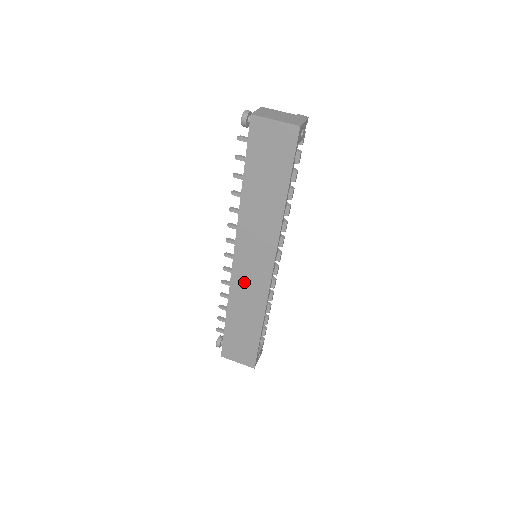
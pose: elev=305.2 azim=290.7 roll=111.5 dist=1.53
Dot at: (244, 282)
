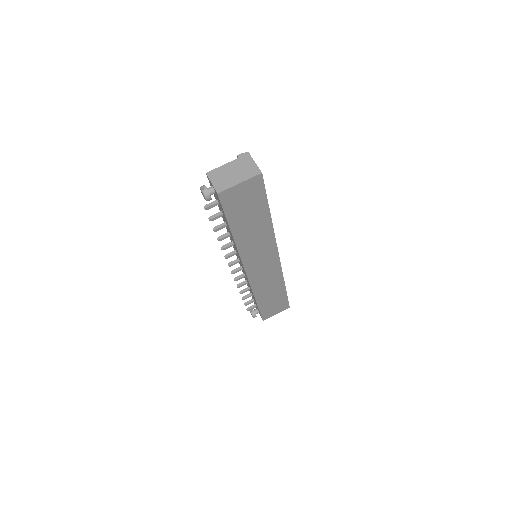
Dot at: (261, 278)
